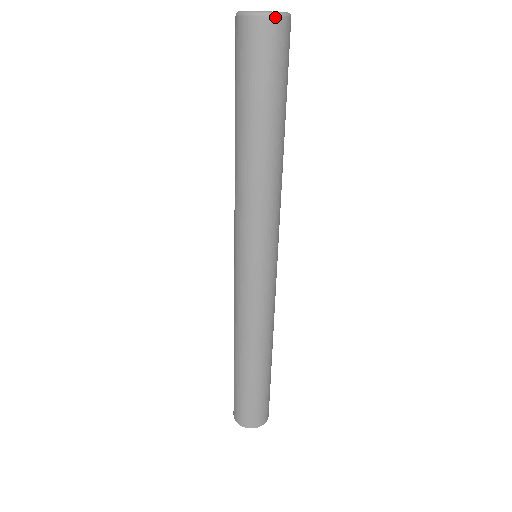
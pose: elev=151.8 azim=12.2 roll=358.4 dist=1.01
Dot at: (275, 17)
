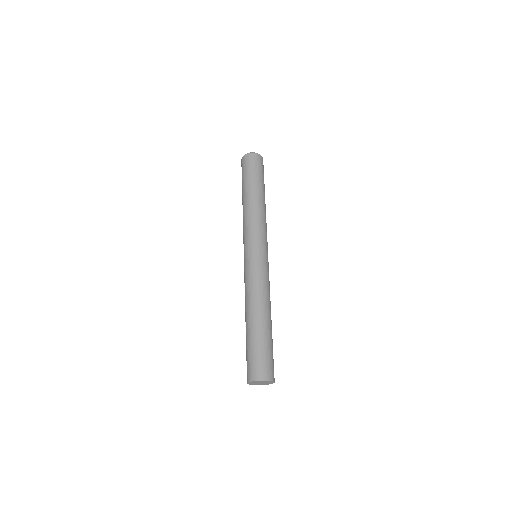
Dot at: (254, 153)
